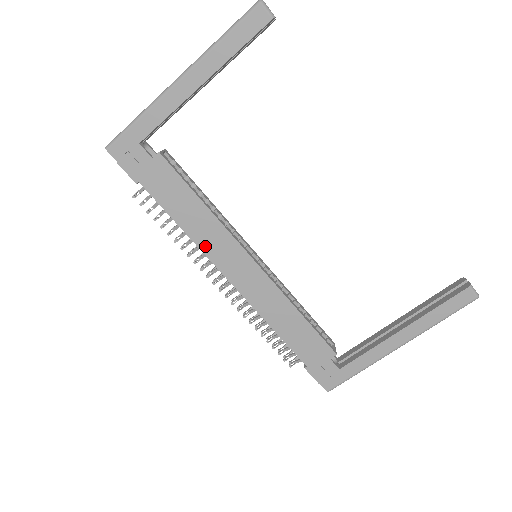
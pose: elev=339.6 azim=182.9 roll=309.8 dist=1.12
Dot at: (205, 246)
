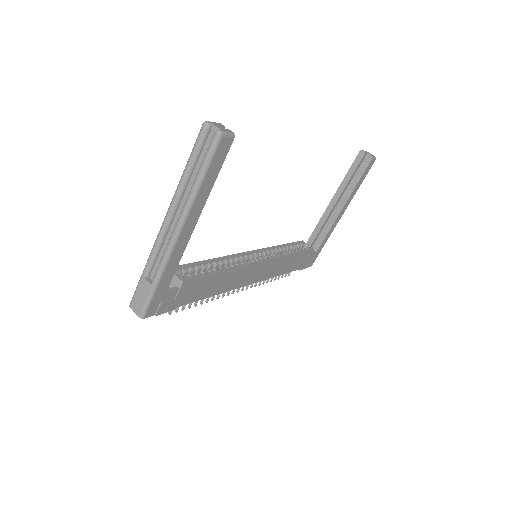
Dot at: (231, 287)
